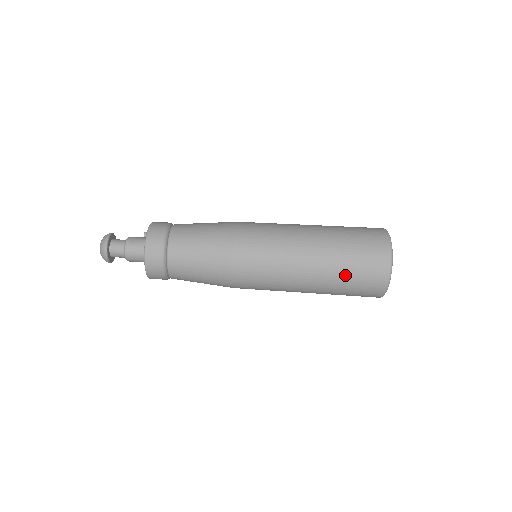
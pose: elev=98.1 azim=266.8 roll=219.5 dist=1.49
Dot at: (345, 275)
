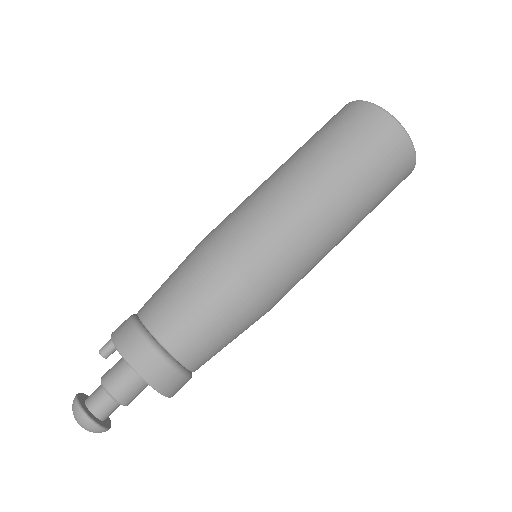
Dot at: occluded
